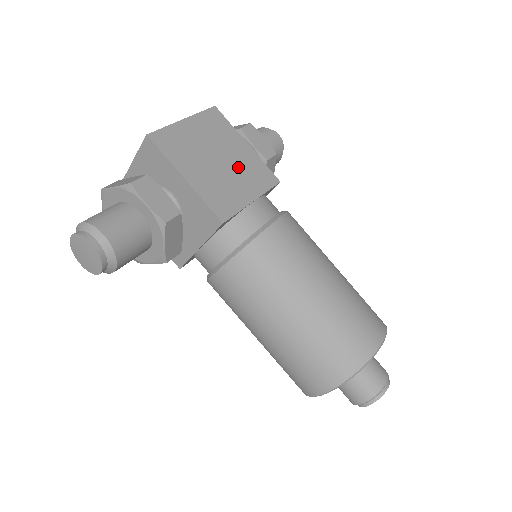
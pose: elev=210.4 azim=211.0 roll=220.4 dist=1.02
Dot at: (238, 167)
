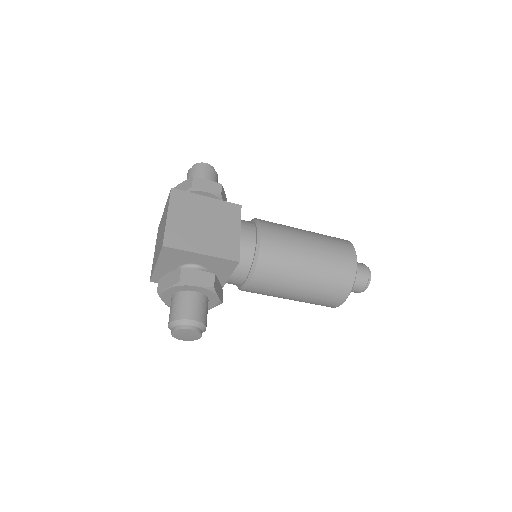
Dot at: (216, 218)
